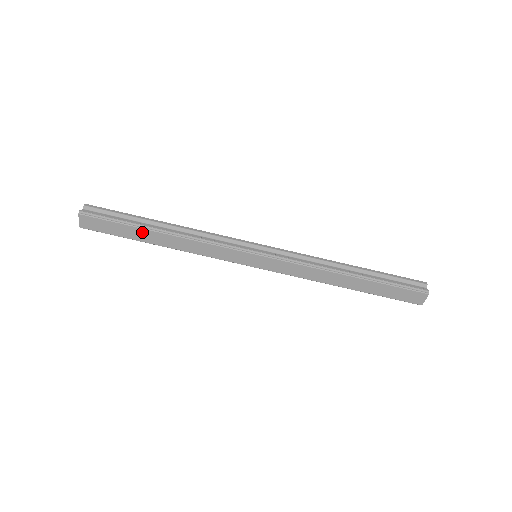
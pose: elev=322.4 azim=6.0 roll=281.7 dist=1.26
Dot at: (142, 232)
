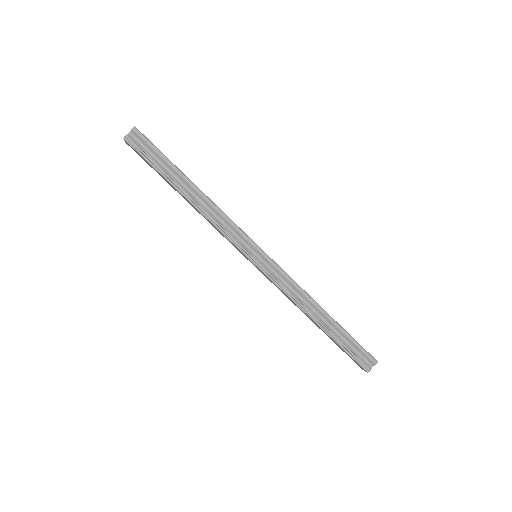
Dot at: (170, 184)
